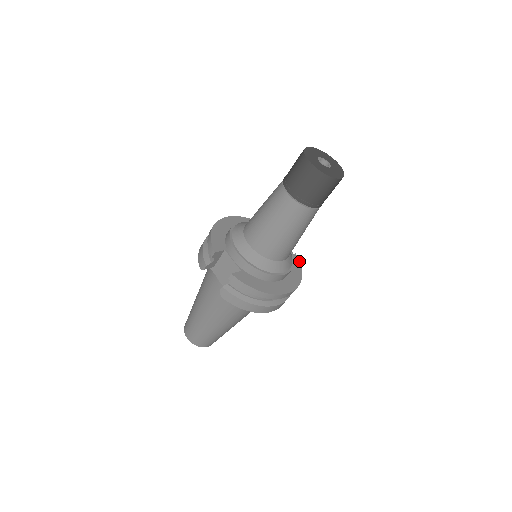
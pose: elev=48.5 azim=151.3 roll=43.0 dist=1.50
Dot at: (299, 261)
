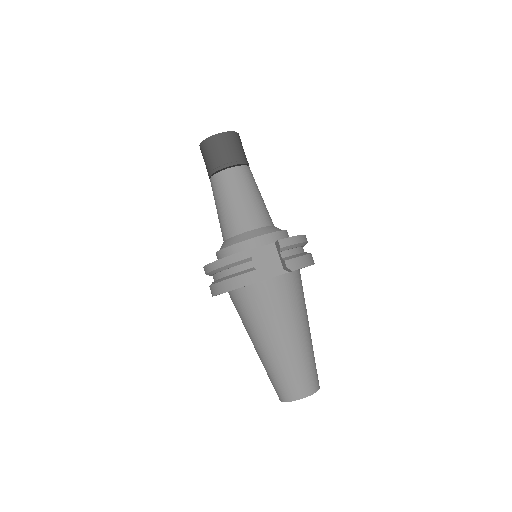
Dot at: occluded
